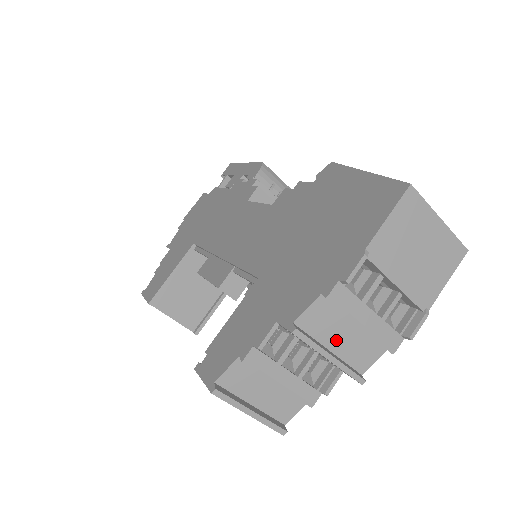
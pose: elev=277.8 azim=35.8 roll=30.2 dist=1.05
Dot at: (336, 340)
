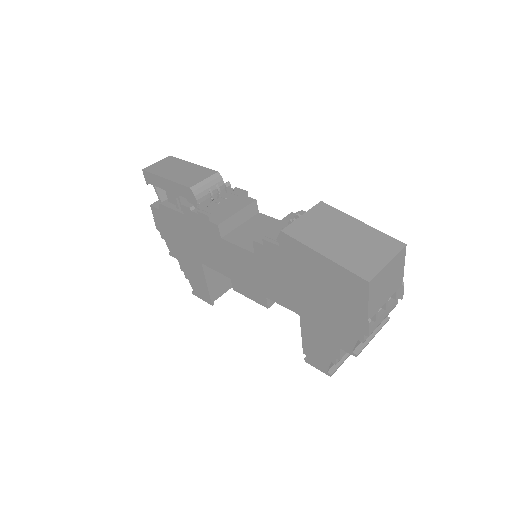
Dot at: occluded
